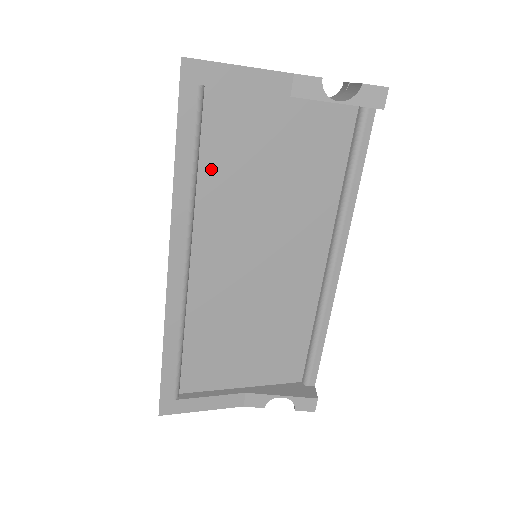
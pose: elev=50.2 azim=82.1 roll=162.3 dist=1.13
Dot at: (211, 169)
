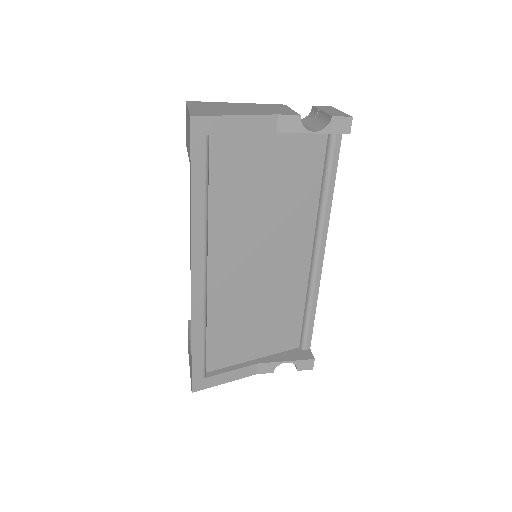
Dot at: (218, 197)
